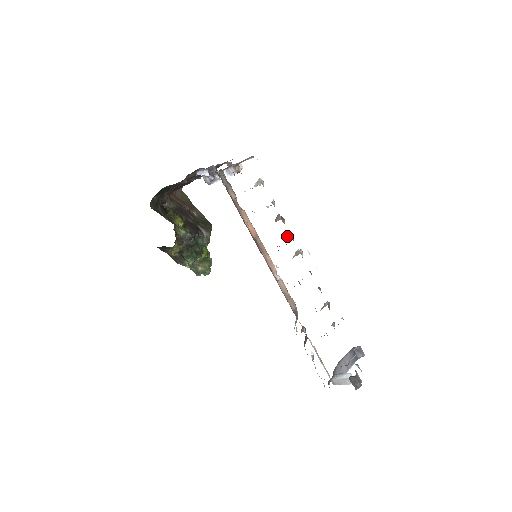
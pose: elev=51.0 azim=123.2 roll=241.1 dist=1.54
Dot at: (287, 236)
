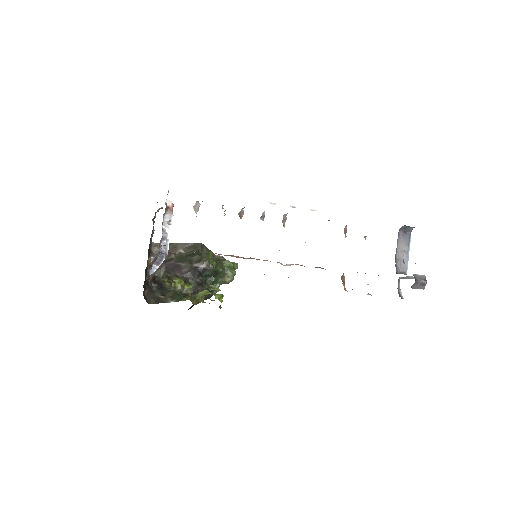
Dot at: (263, 217)
